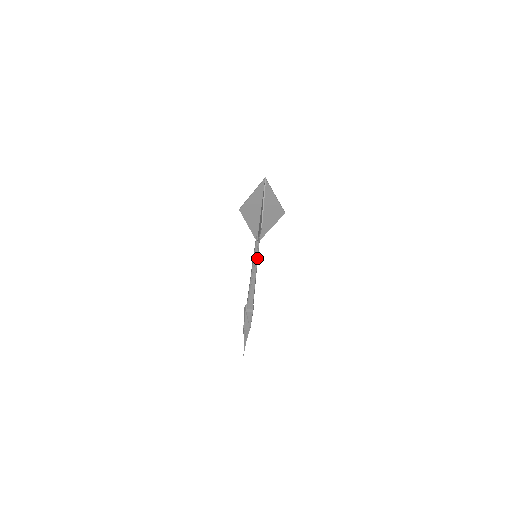
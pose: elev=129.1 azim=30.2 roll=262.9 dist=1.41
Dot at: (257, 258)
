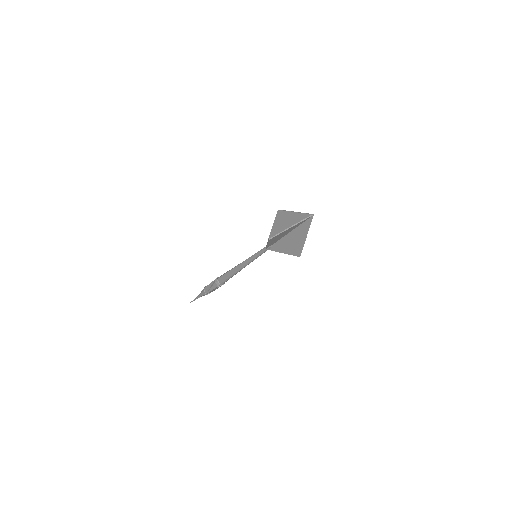
Dot at: (257, 257)
